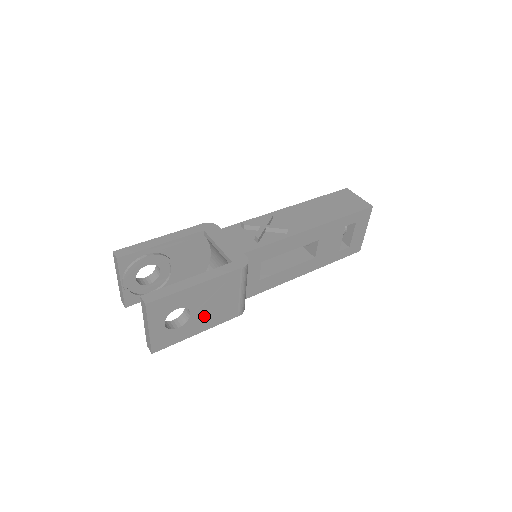
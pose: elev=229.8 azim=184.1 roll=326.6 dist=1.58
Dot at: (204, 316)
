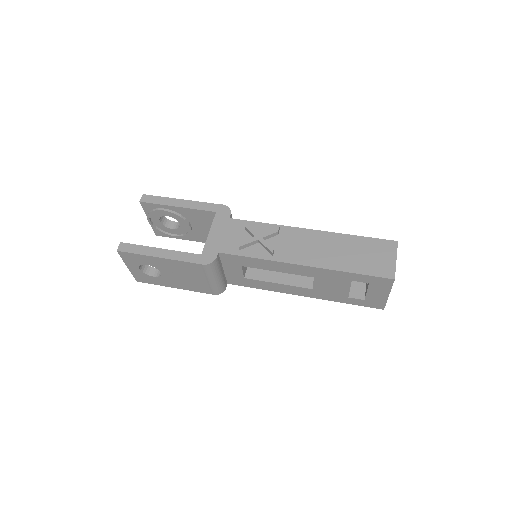
Dot at: (176, 280)
